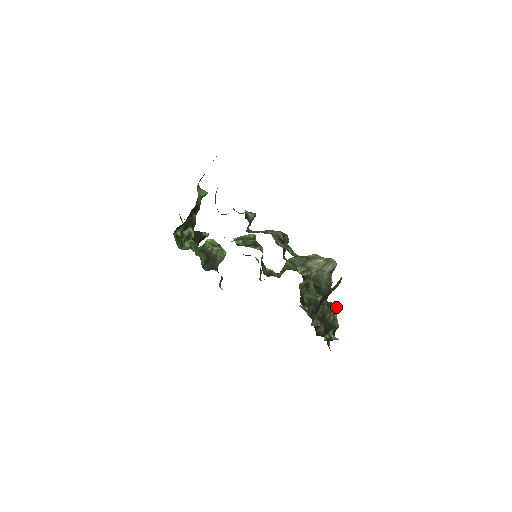
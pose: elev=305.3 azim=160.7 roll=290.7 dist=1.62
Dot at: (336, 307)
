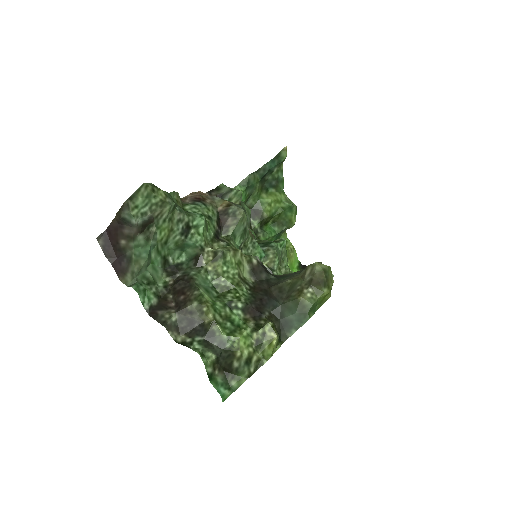
Dot at: (264, 325)
